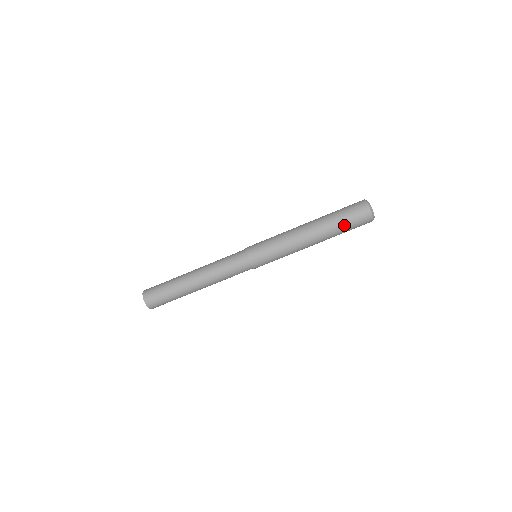
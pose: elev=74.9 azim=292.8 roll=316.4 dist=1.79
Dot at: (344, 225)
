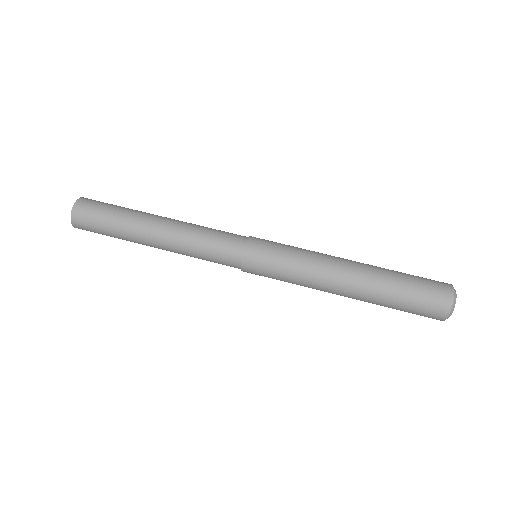
Dot at: (405, 274)
